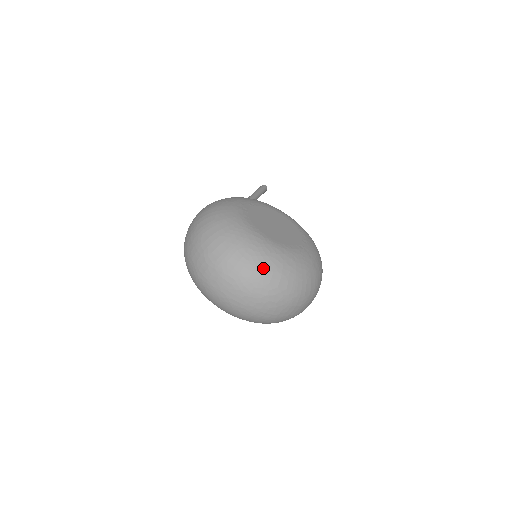
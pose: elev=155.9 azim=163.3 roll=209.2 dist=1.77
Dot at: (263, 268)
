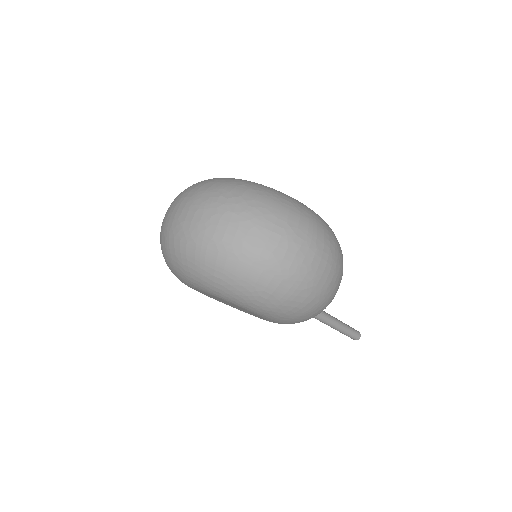
Dot at: (226, 182)
